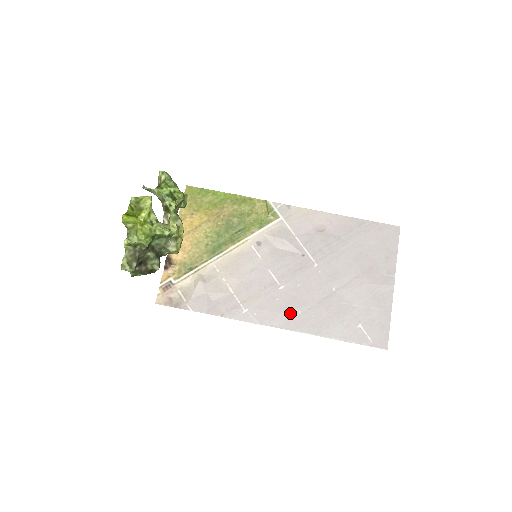
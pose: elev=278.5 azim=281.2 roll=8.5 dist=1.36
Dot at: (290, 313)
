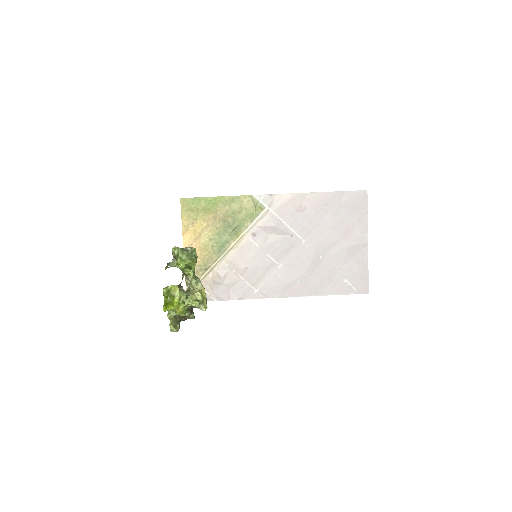
Dot at: (291, 284)
